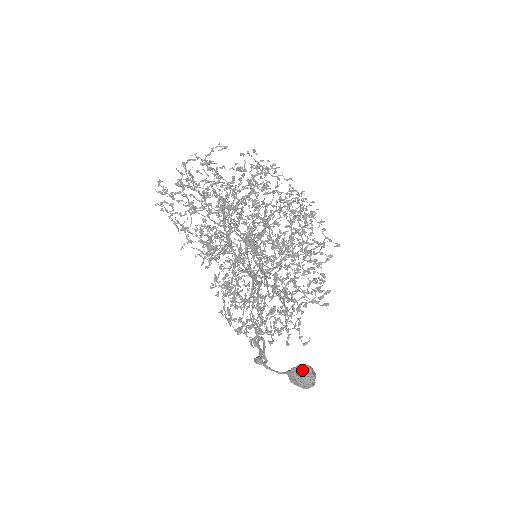
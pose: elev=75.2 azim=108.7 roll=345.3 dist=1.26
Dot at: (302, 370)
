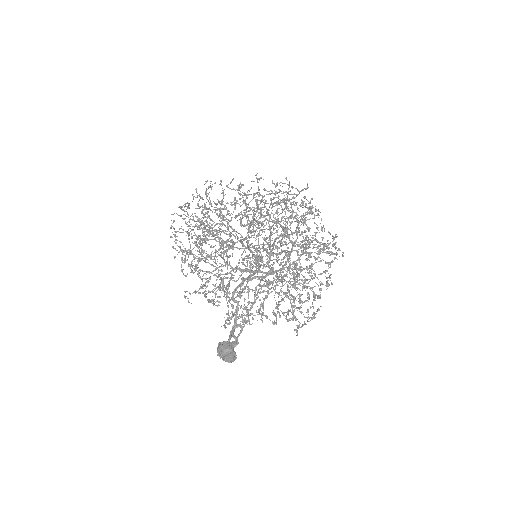
Dot at: (218, 346)
